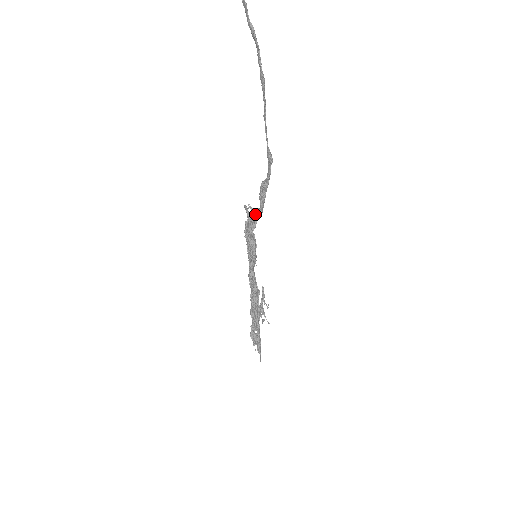
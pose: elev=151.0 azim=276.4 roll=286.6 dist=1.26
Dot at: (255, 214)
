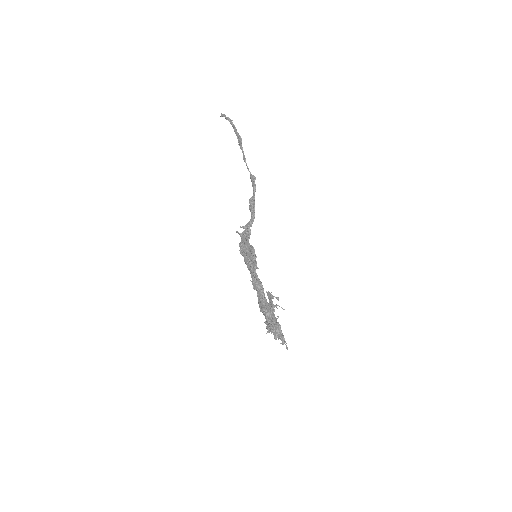
Dot at: (248, 227)
